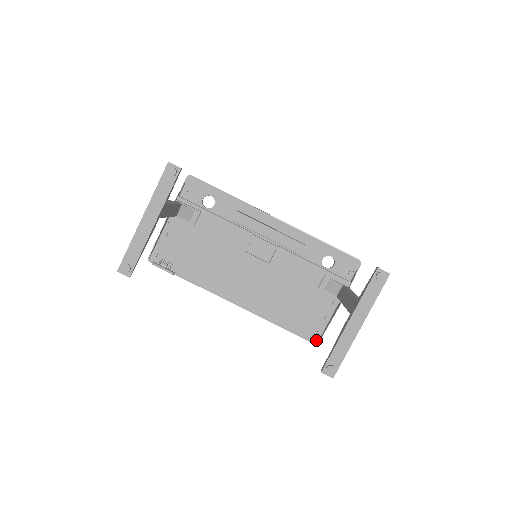
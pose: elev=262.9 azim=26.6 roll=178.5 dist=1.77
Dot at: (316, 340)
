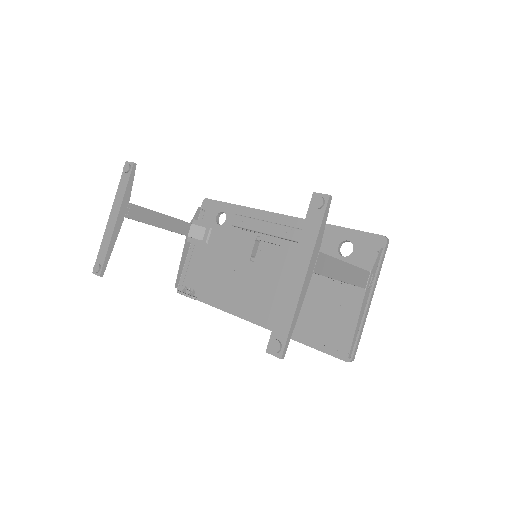
Dot at: (347, 356)
